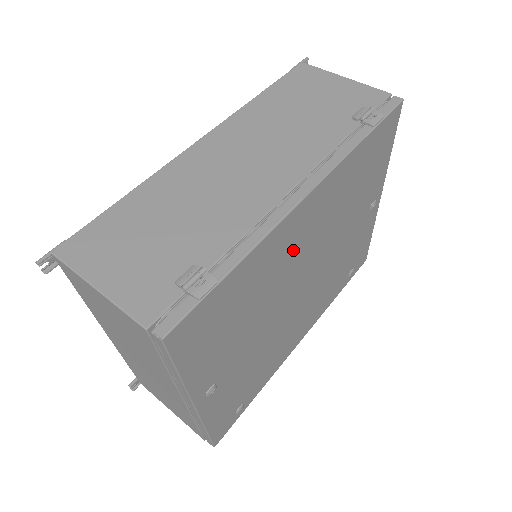
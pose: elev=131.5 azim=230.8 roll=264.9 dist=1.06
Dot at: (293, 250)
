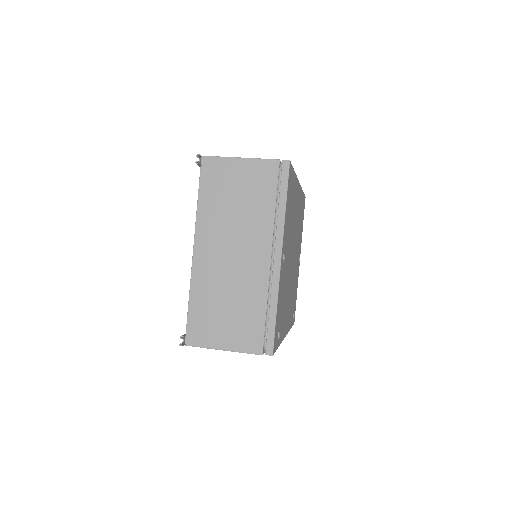
Dot at: occluded
